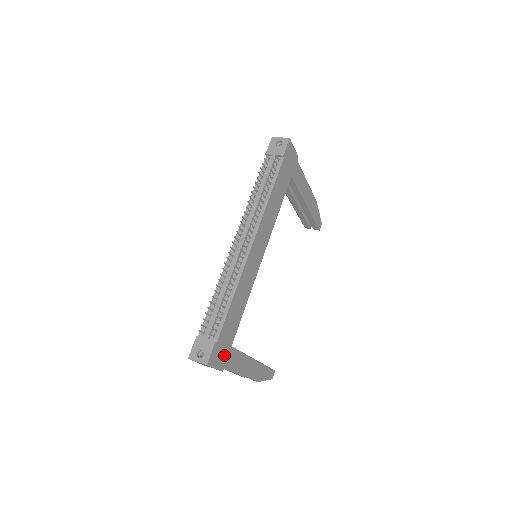
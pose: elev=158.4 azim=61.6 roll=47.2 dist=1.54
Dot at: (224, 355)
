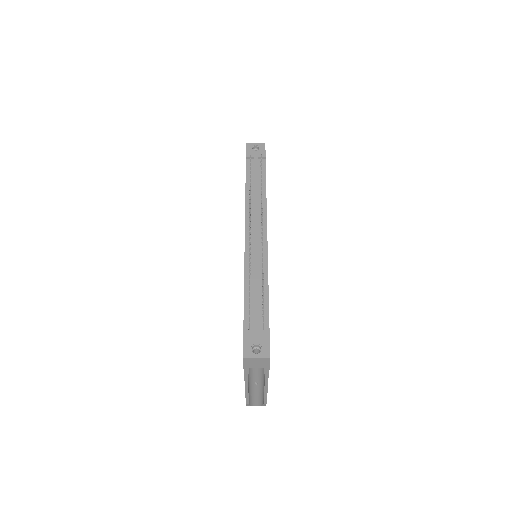
Dot at: occluded
